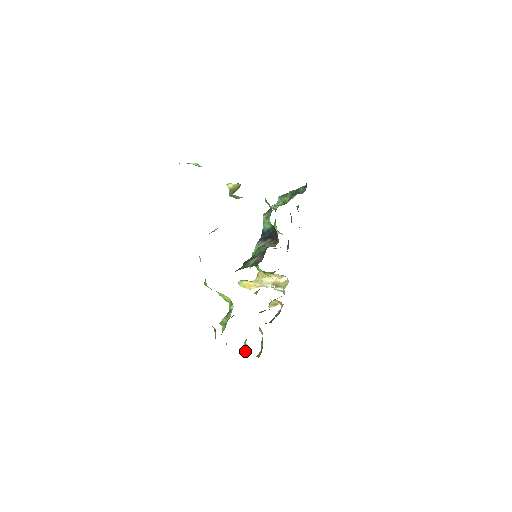
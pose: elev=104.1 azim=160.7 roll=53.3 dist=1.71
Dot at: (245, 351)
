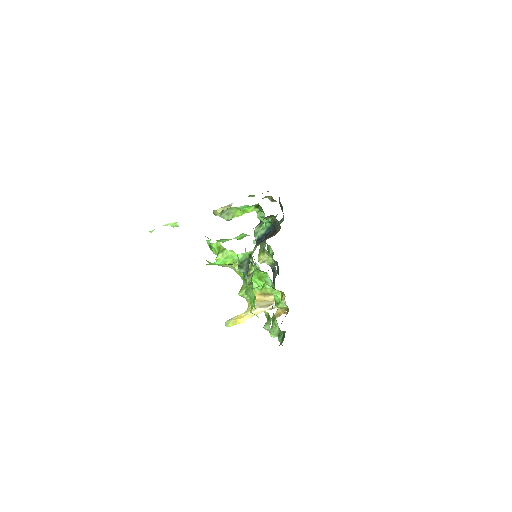
Dot at: (269, 327)
